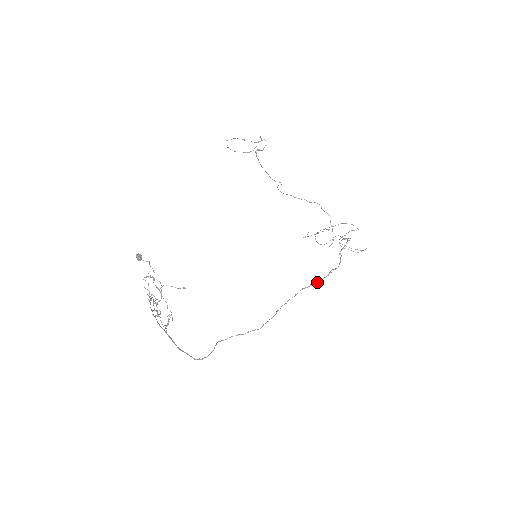
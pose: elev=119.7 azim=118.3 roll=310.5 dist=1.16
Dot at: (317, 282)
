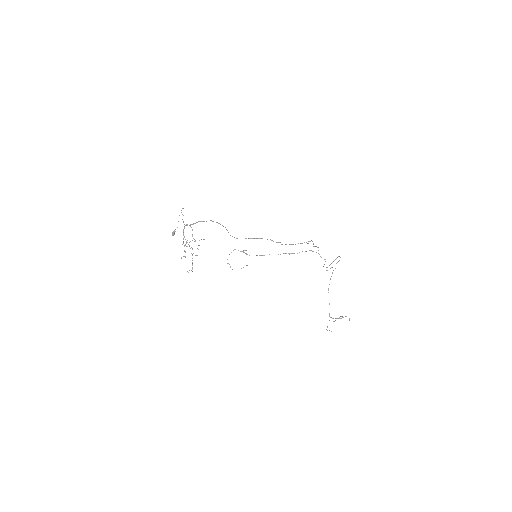
Dot at: (300, 243)
